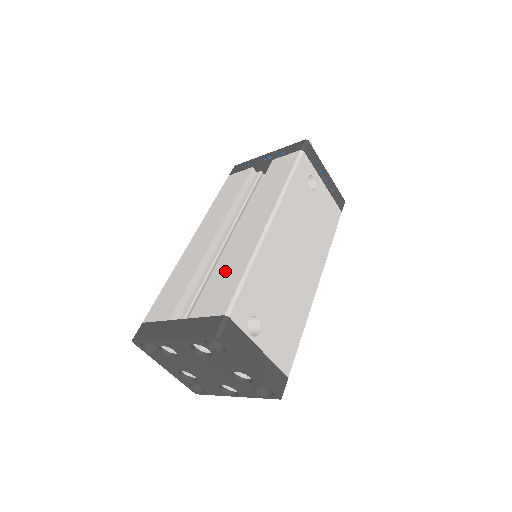
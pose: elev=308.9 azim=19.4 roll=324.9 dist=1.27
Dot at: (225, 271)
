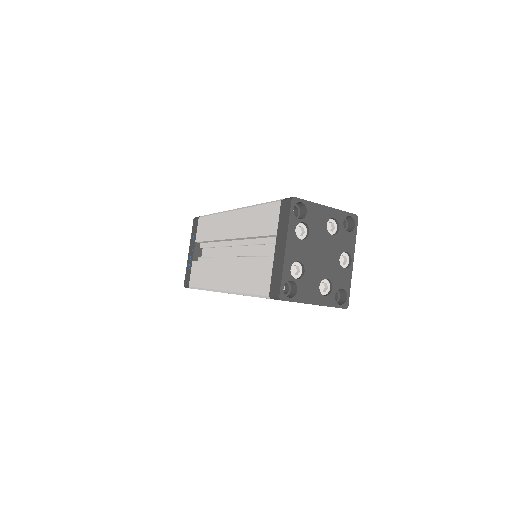
Dot at: (254, 226)
